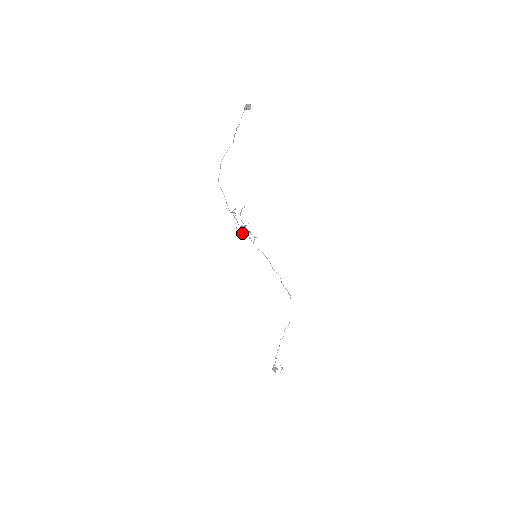
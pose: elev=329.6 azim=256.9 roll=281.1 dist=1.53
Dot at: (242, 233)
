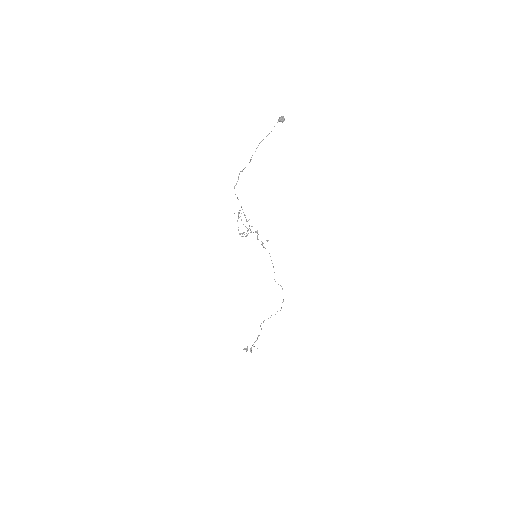
Dot at: occluded
